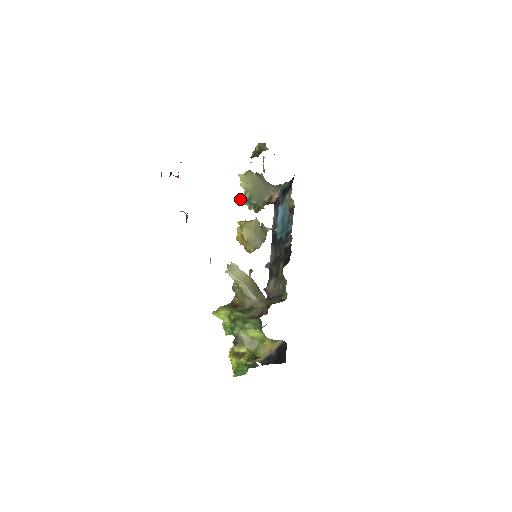
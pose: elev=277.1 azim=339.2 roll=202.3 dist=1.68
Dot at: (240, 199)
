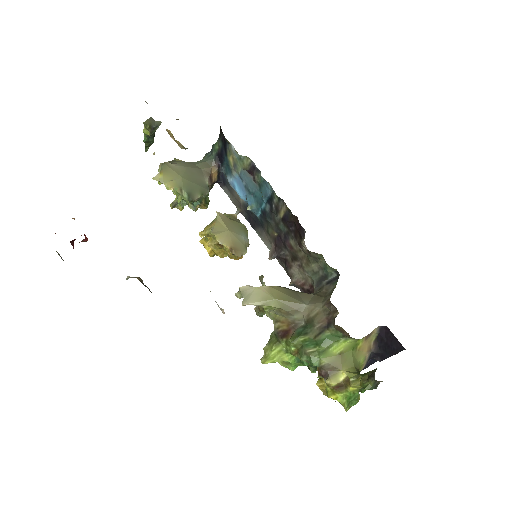
Dot at: (172, 208)
